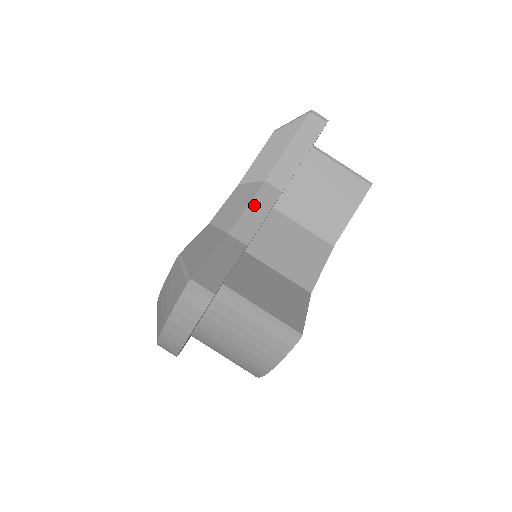
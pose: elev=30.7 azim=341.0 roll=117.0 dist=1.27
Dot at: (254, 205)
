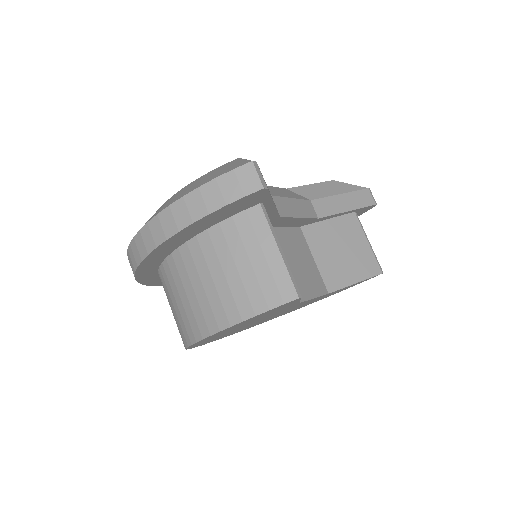
Dot at: (297, 203)
